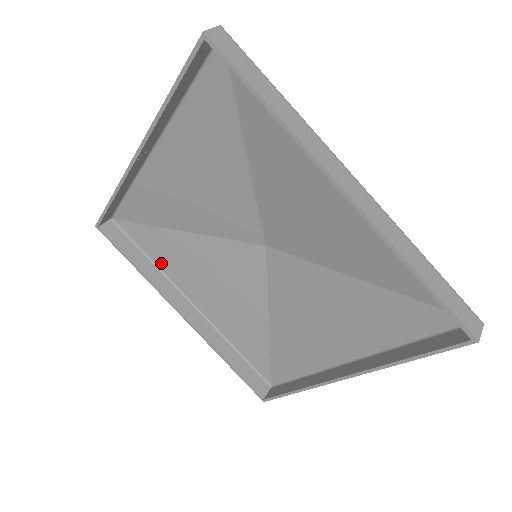
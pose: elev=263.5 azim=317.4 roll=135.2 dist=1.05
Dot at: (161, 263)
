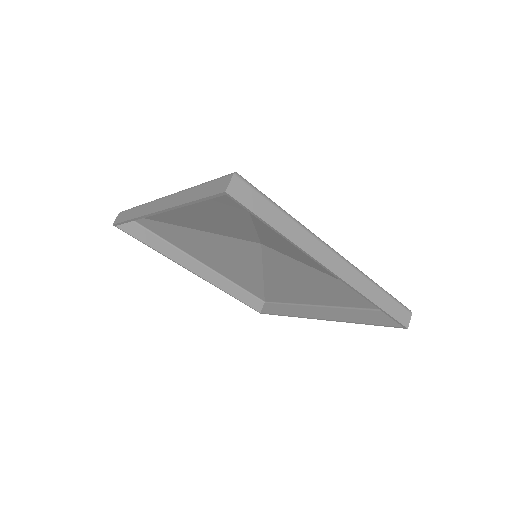
Dot at: (172, 241)
